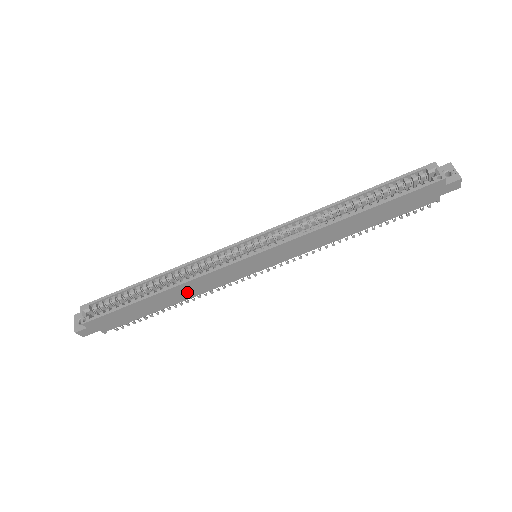
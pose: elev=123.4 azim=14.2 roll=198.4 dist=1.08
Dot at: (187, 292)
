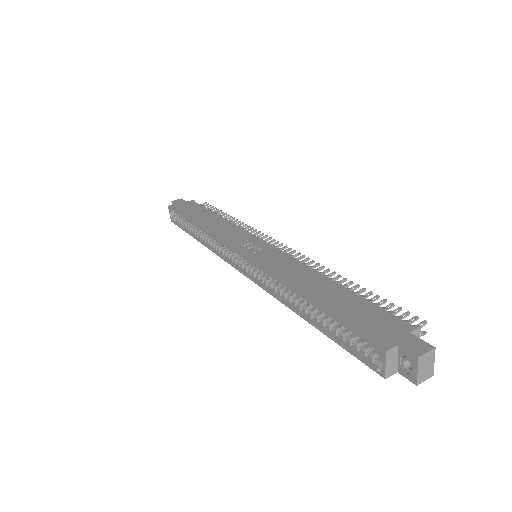
Dot at: occluded
